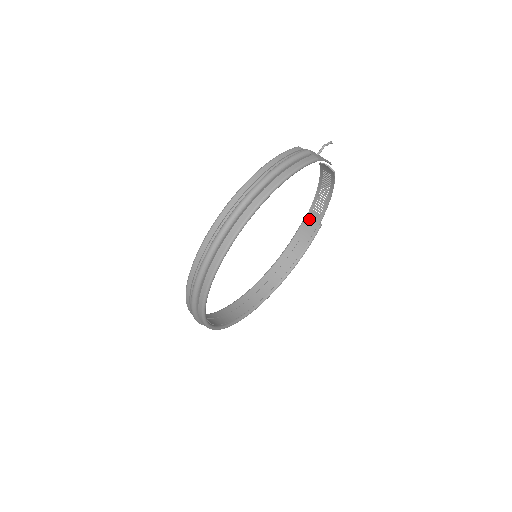
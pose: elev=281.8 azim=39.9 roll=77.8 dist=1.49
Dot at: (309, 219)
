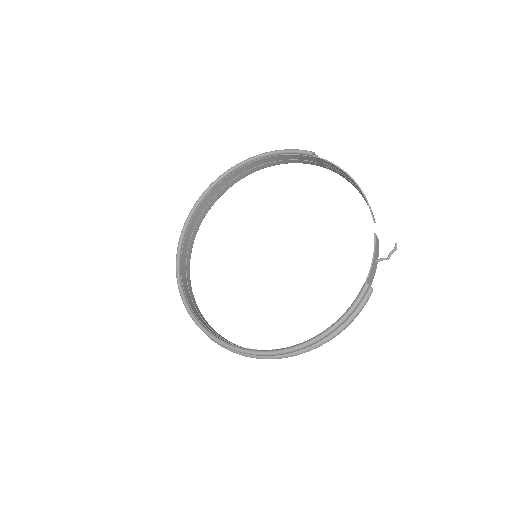
Dot at: (312, 159)
